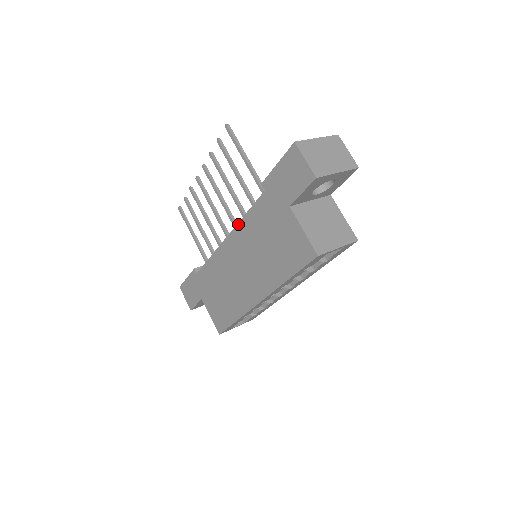
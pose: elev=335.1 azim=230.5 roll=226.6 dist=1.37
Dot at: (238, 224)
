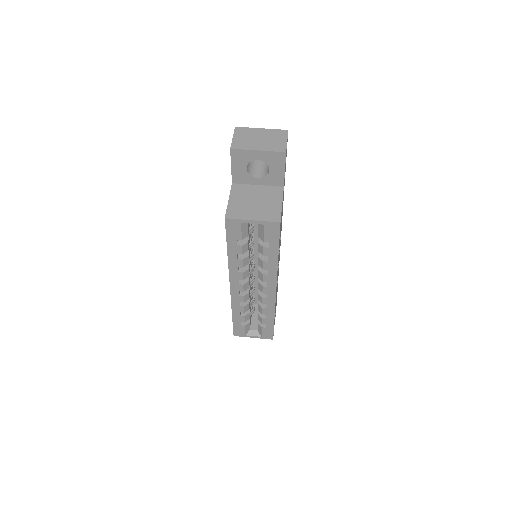
Dot at: occluded
